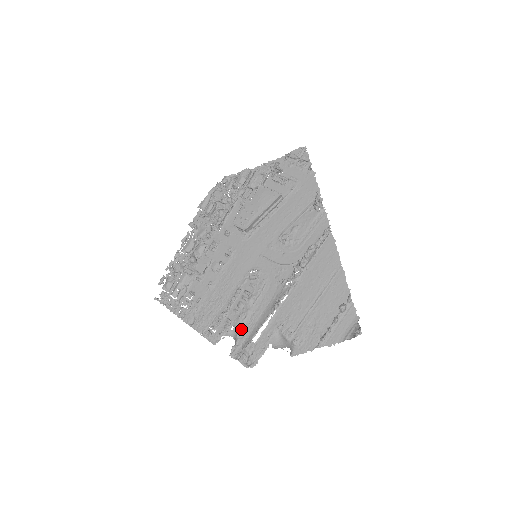
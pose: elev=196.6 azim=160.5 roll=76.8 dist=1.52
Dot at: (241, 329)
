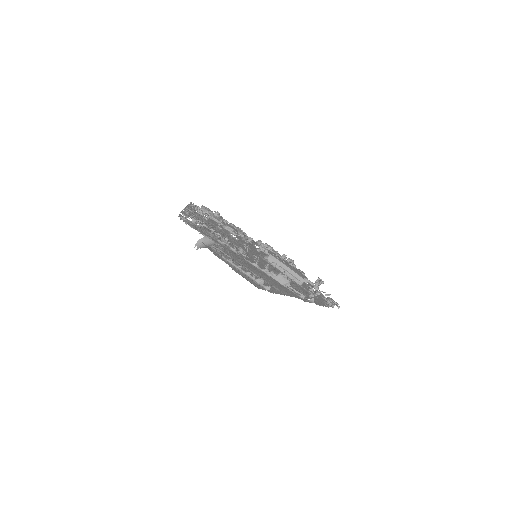
Dot at: (202, 228)
